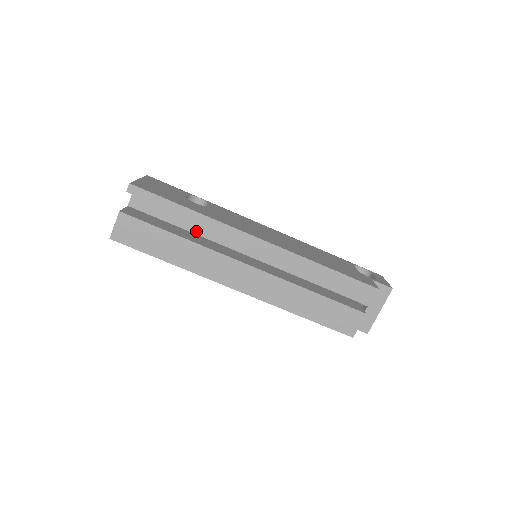
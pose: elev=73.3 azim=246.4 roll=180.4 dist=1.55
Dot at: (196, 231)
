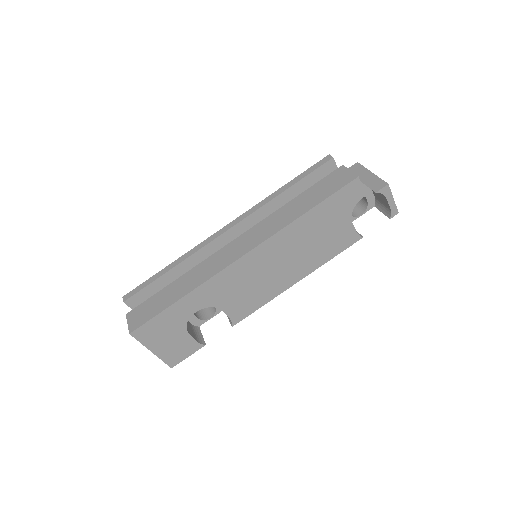
Dot at: occluded
